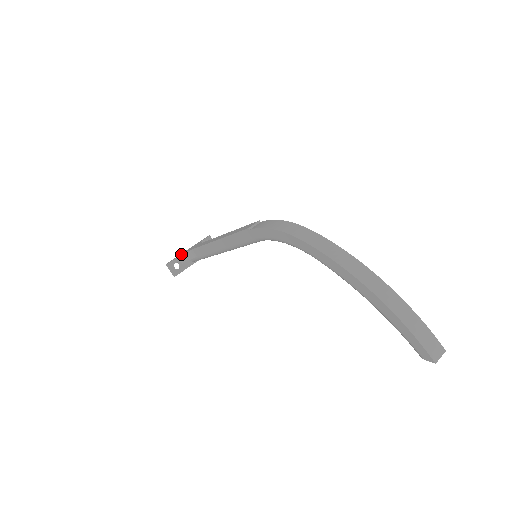
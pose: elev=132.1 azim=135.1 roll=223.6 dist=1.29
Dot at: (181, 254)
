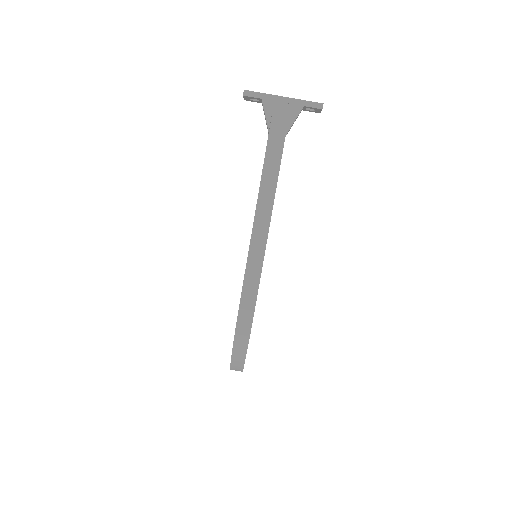
Dot at: (267, 103)
